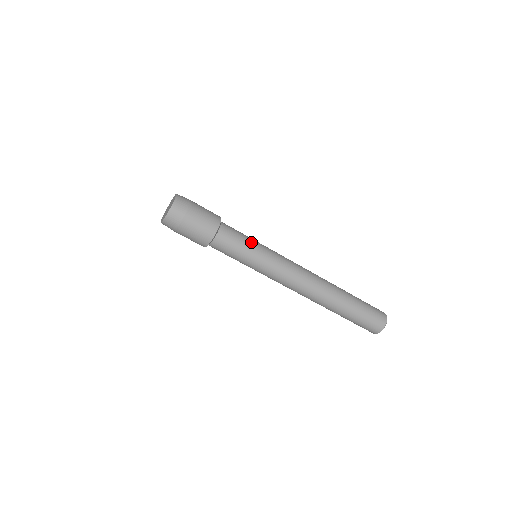
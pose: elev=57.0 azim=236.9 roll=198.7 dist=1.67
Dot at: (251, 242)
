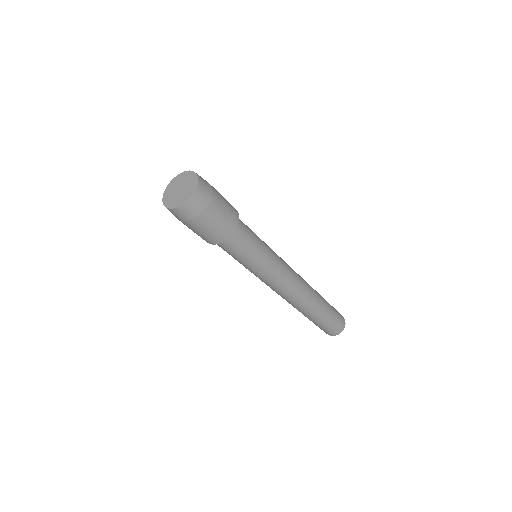
Dot at: (251, 260)
